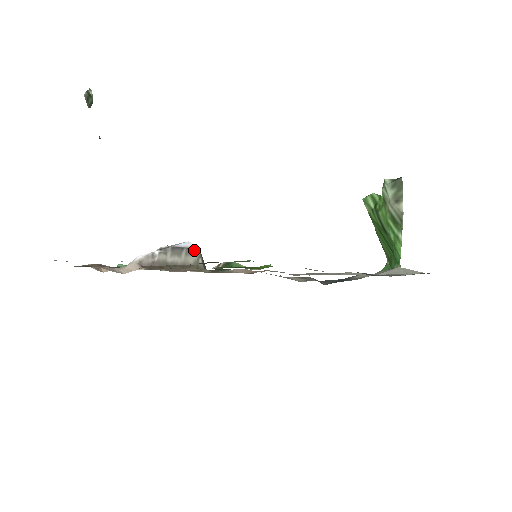
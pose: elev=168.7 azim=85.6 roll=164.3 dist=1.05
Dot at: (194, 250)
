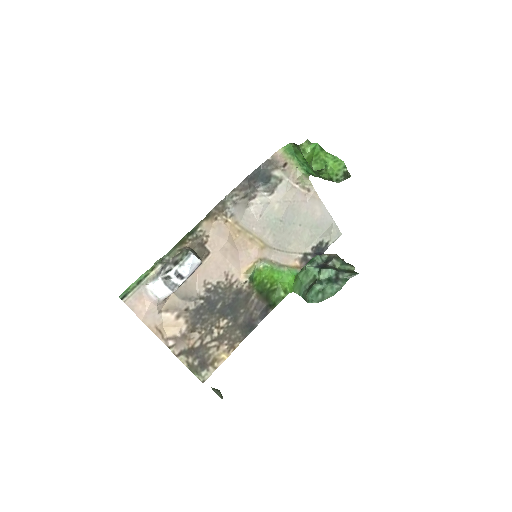
Dot at: occluded
